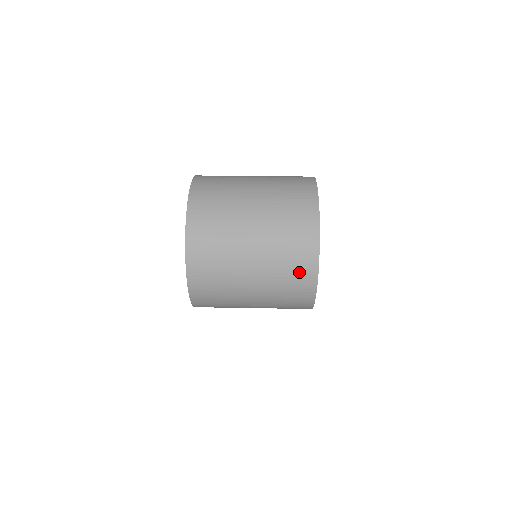
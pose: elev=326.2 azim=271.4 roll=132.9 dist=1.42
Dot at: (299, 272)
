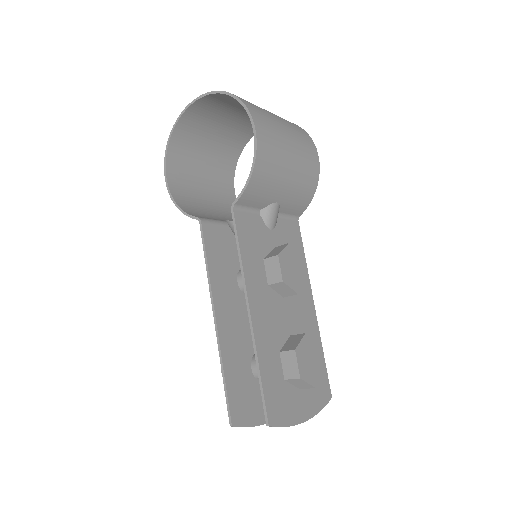
Dot at: occluded
